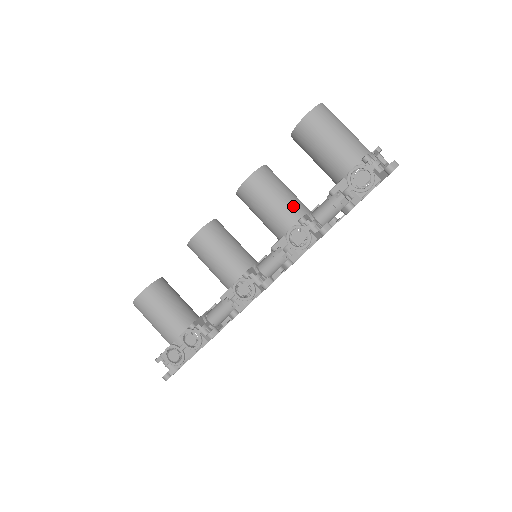
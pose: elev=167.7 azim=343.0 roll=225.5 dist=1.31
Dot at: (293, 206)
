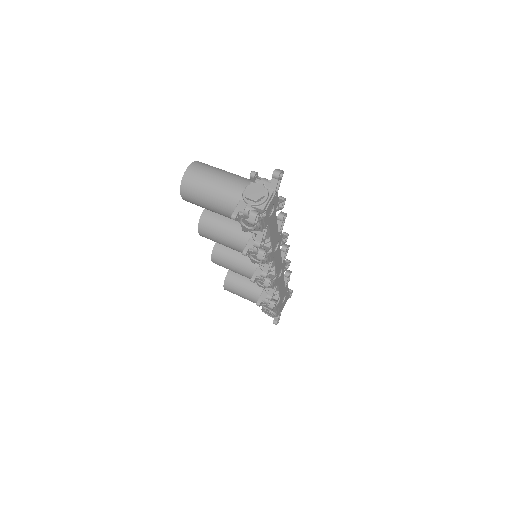
Dot at: (237, 238)
